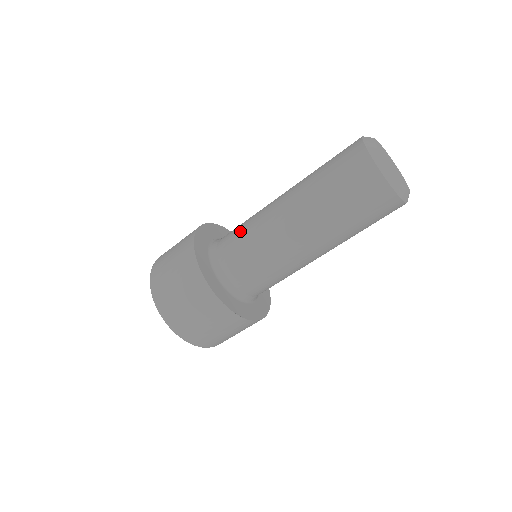
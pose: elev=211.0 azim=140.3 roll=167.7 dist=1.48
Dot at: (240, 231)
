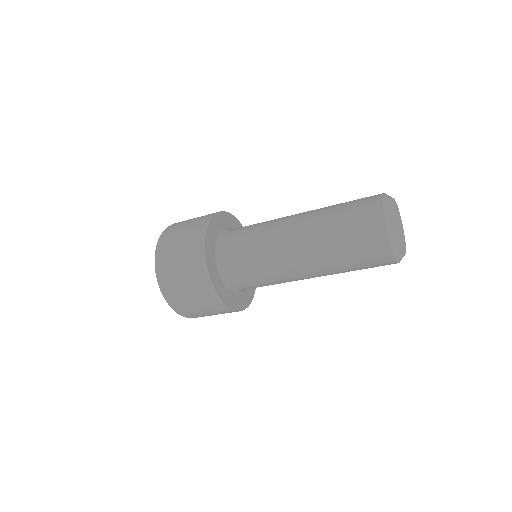
Dot at: (251, 229)
